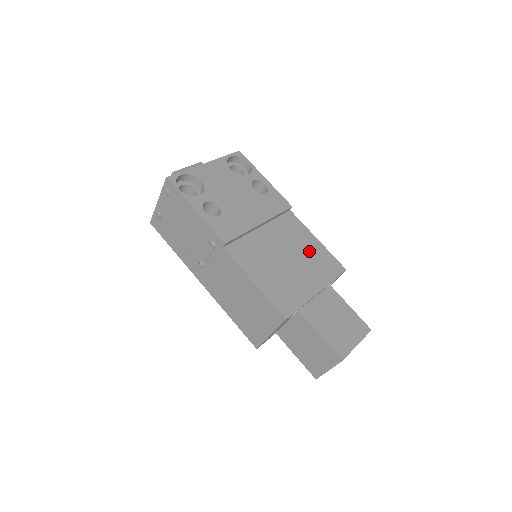
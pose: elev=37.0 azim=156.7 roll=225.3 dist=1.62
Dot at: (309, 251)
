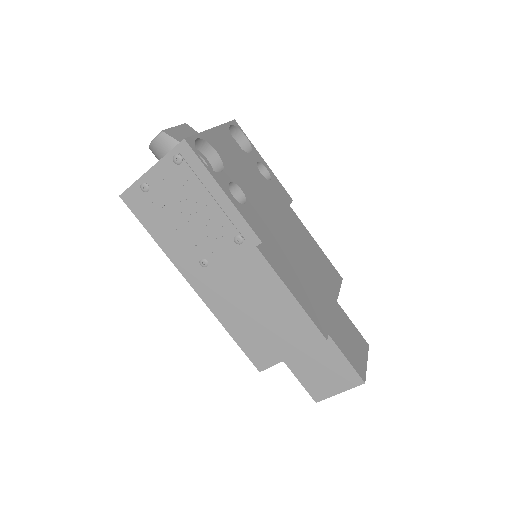
Dot at: (315, 255)
